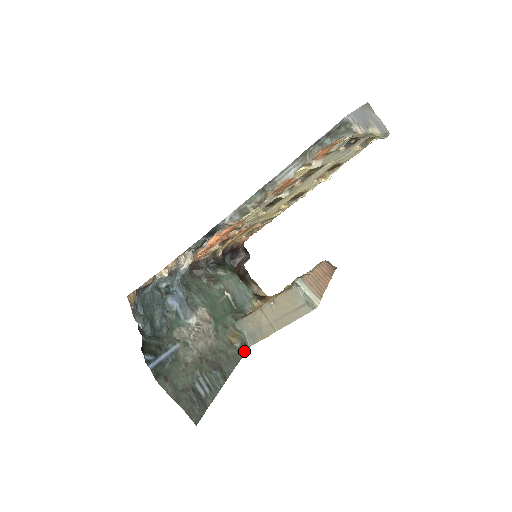
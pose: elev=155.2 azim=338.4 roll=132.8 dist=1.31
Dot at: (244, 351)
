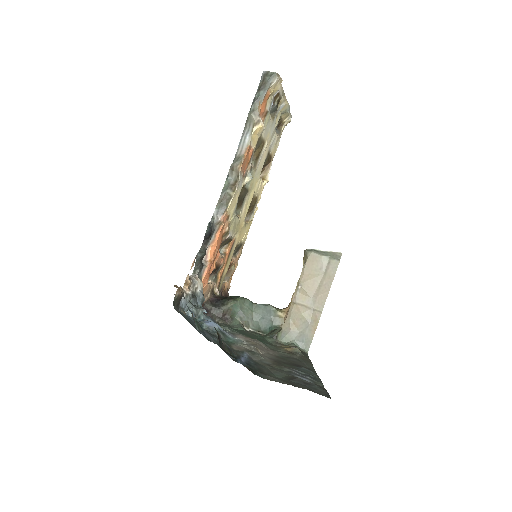
Dot at: (306, 356)
